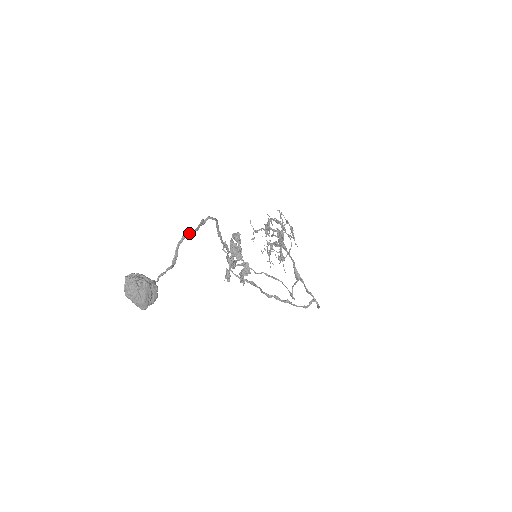
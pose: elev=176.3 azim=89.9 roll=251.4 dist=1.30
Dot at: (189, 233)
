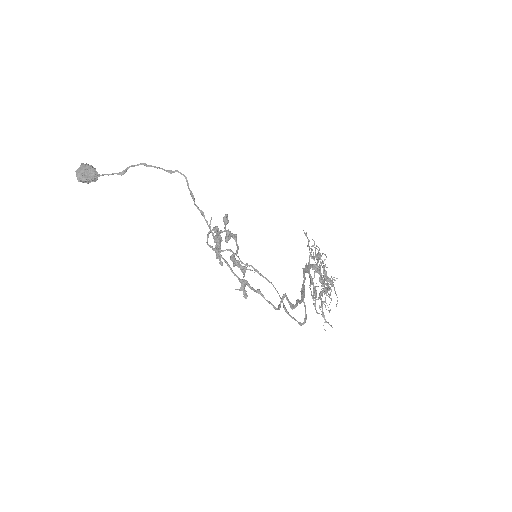
Dot at: (146, 165)
